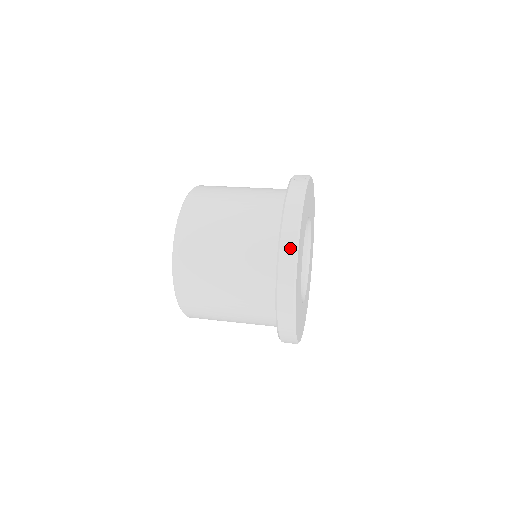
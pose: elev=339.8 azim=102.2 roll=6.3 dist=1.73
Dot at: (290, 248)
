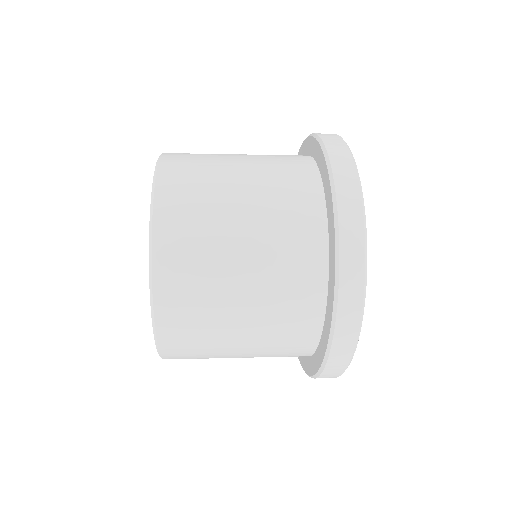
Dot at: (341, 149)
